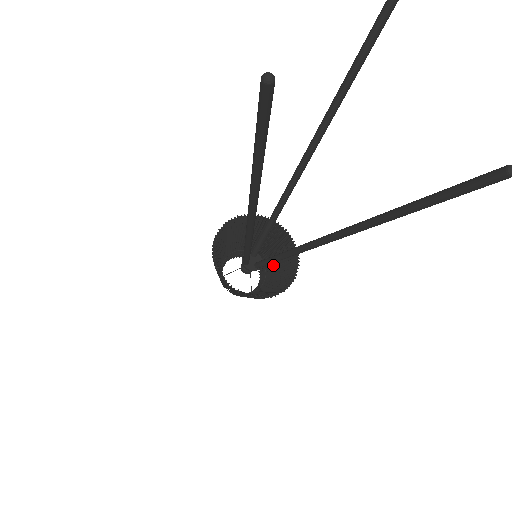
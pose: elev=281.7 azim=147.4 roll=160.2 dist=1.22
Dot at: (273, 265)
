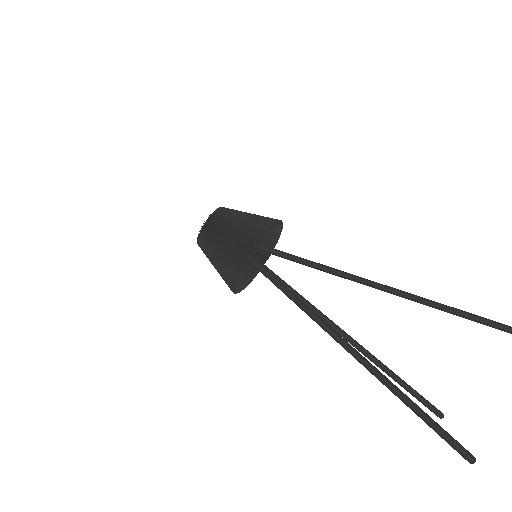
Dot at: occluded
